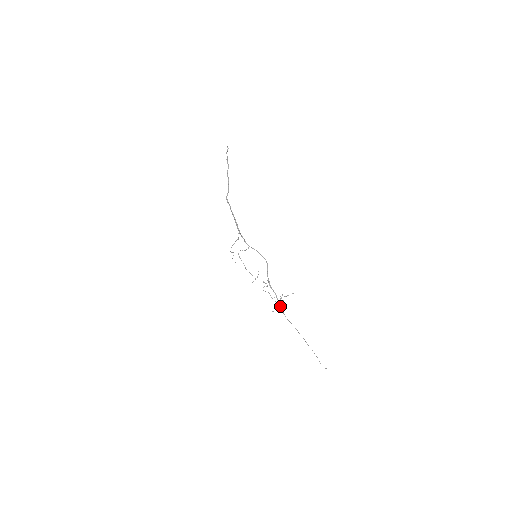
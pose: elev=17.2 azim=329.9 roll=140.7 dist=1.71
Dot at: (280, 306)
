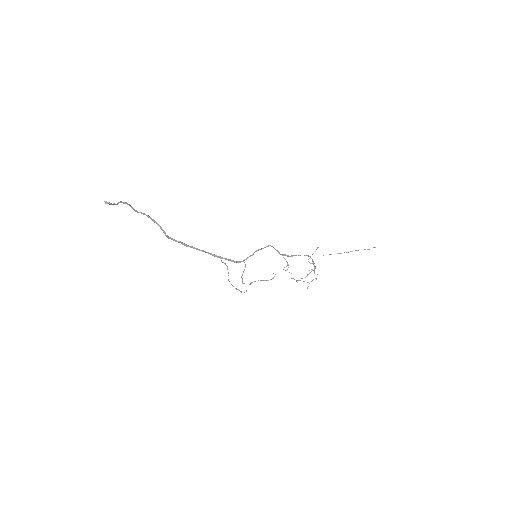
Dot at: occluded
